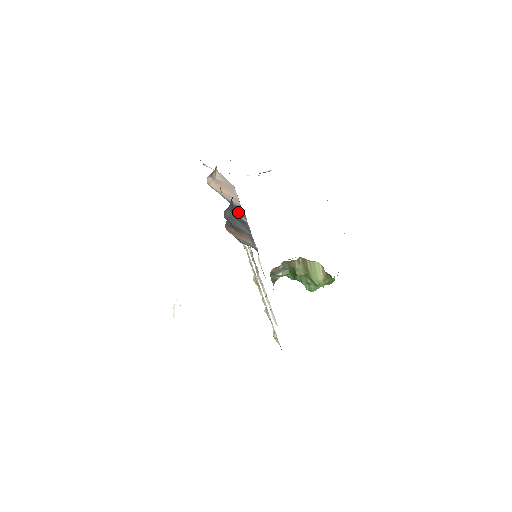
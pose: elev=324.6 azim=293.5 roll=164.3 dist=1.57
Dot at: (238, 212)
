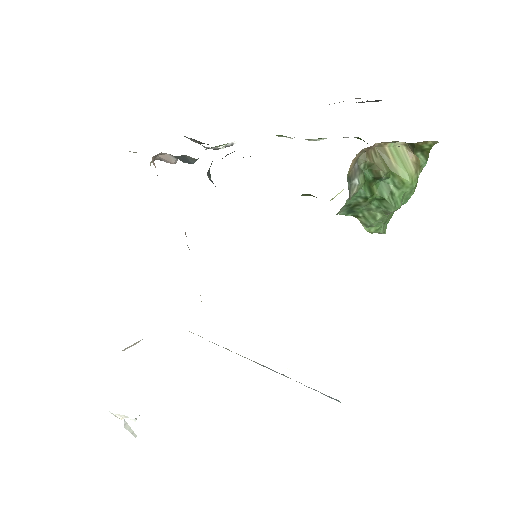
Dot at: occluded
